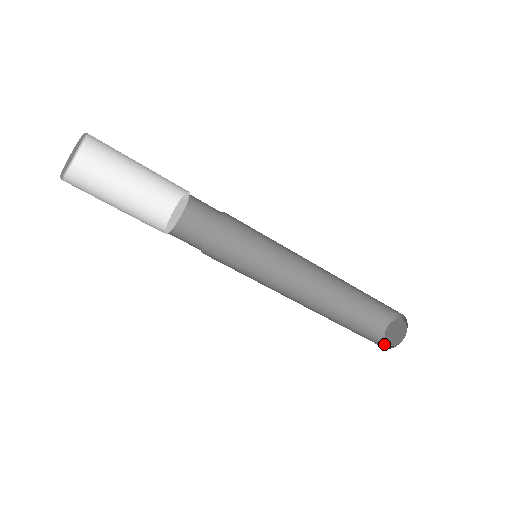
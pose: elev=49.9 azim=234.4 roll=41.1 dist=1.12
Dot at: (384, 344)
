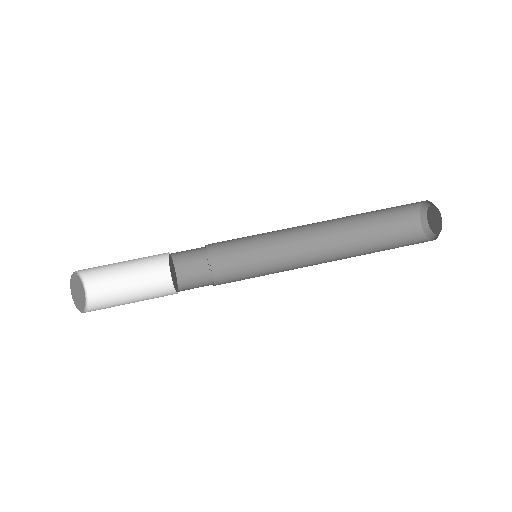
Dot at: (441, 223)
